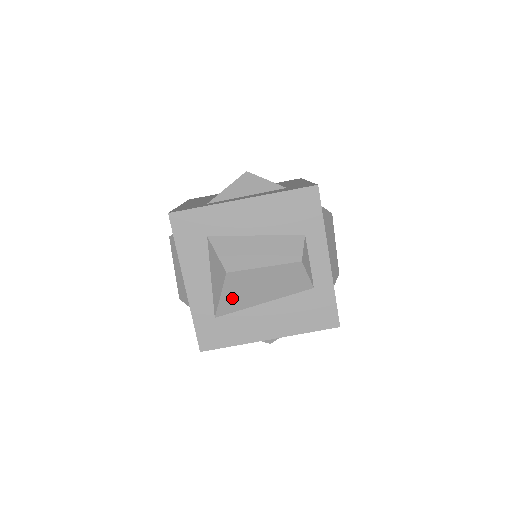
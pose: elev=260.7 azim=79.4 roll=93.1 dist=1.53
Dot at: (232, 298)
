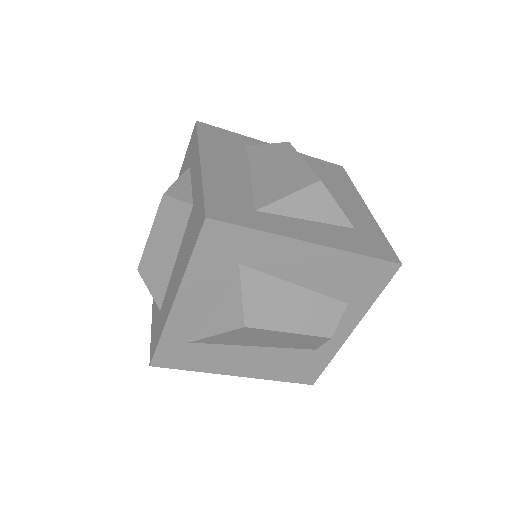
Dot at: (226, 338)
